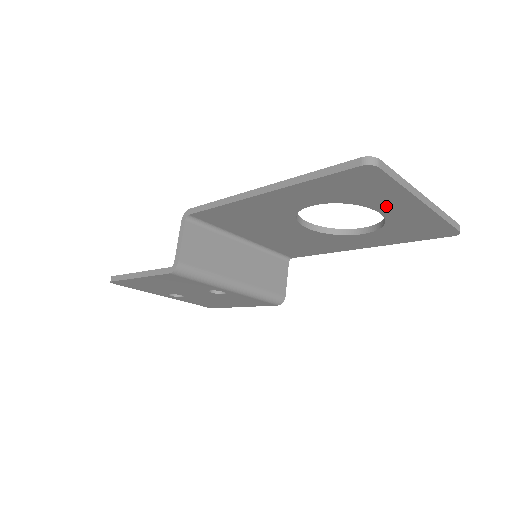
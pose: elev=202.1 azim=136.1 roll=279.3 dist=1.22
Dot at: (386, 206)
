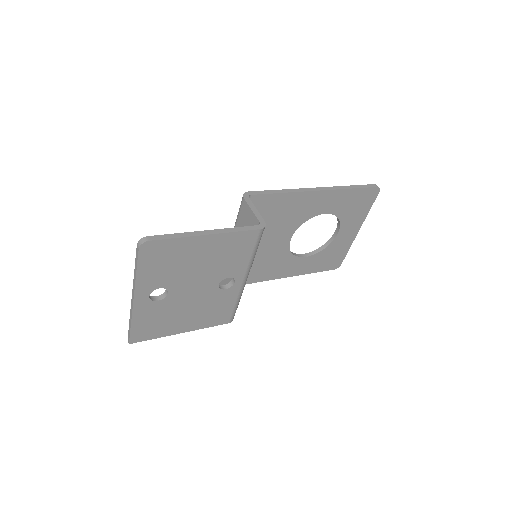
Dot at: (347, 227)
